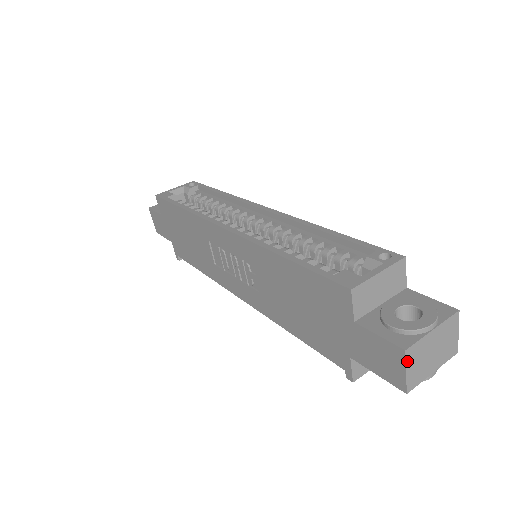
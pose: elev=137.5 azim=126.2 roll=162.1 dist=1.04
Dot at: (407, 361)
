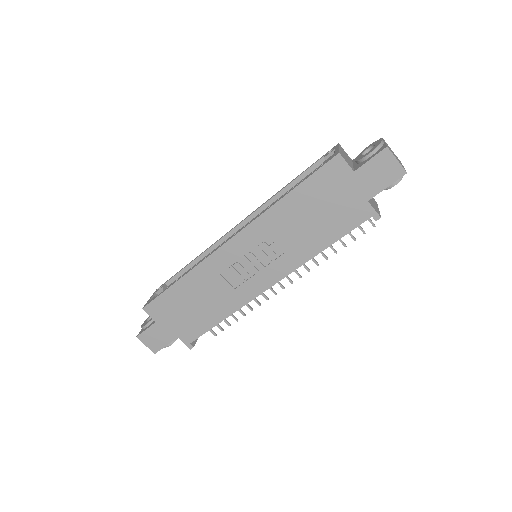
Dot at: (392, 153)
